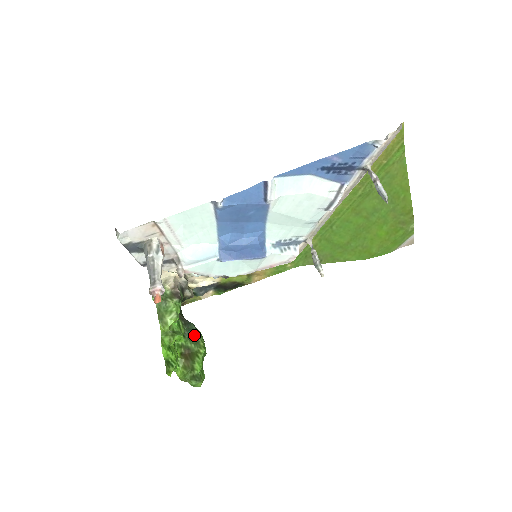
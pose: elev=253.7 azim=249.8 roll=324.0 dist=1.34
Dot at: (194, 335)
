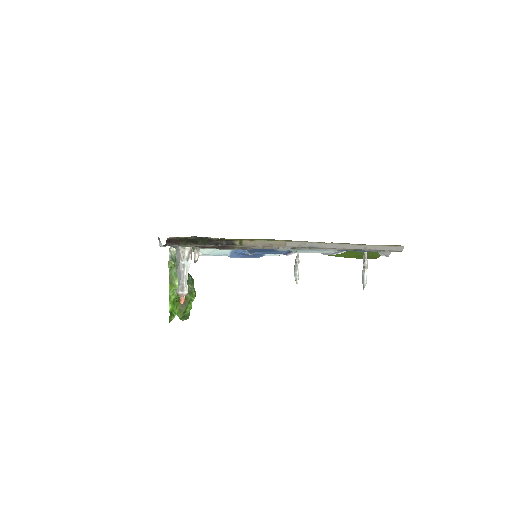
Dot at: (190, 287)
